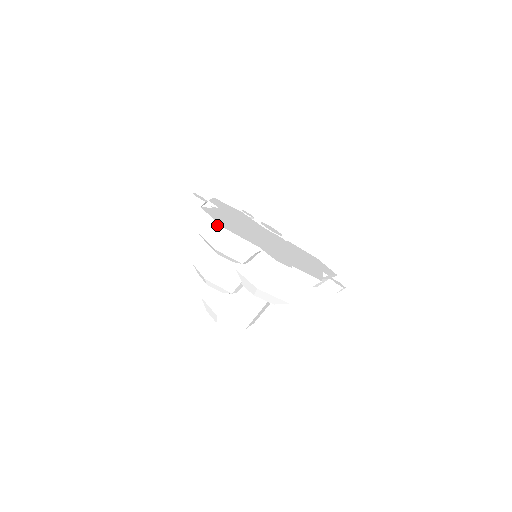
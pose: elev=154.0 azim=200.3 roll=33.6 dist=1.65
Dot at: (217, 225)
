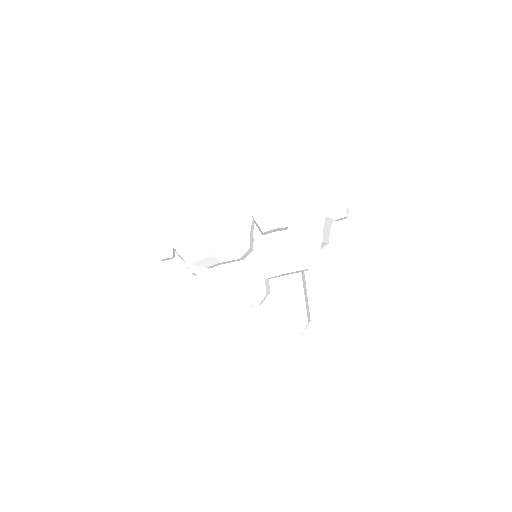
Dot at: (197, 231)
